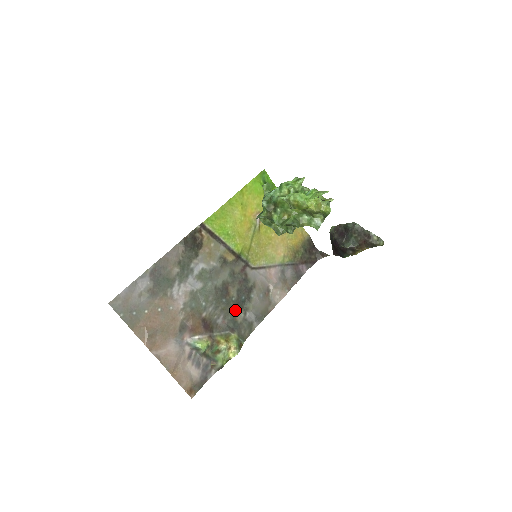
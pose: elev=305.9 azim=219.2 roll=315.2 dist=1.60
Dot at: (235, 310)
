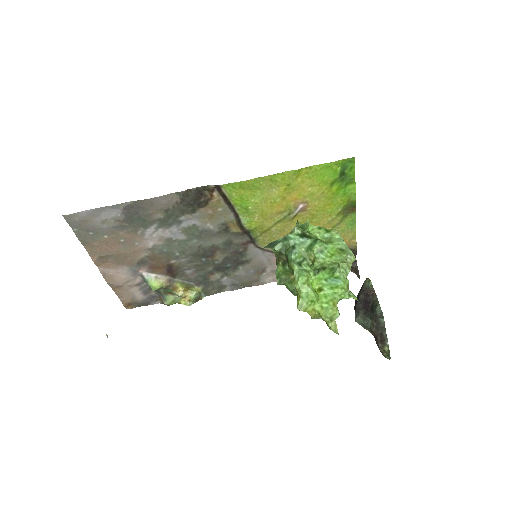
Dot at: (212, 270)
